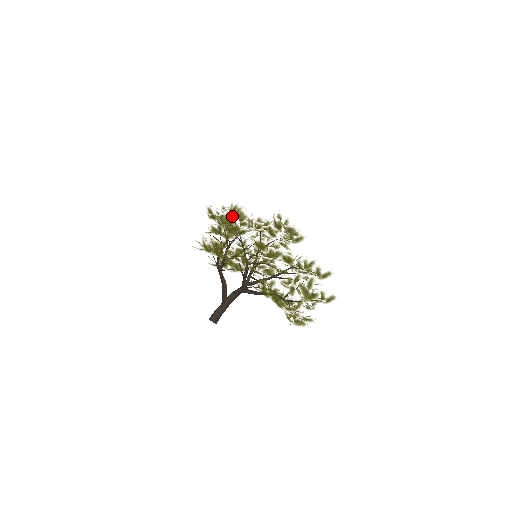
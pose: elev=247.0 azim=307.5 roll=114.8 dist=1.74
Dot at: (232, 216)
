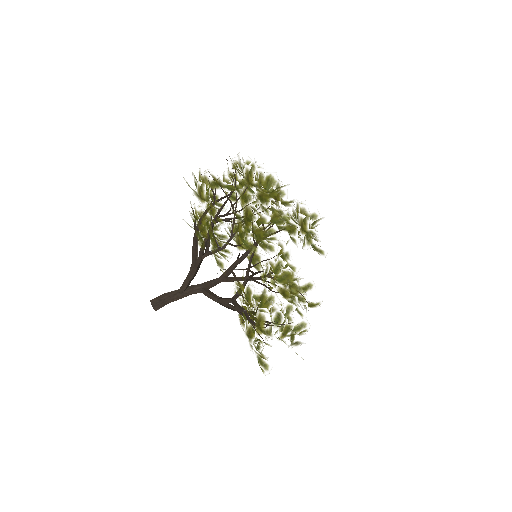
Dot at: (274, 231)
